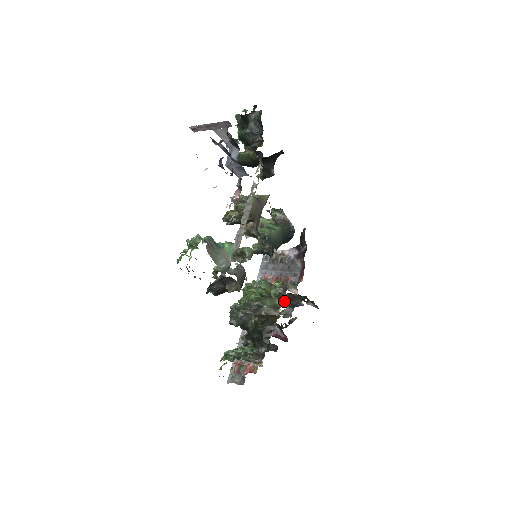
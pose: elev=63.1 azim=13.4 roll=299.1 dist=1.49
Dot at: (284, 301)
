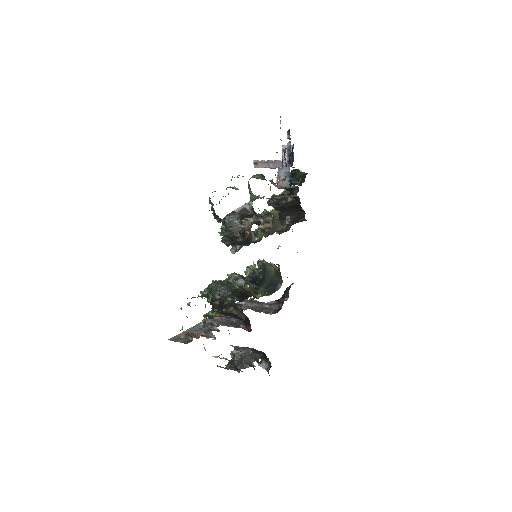
Dot at: (236, 357)
